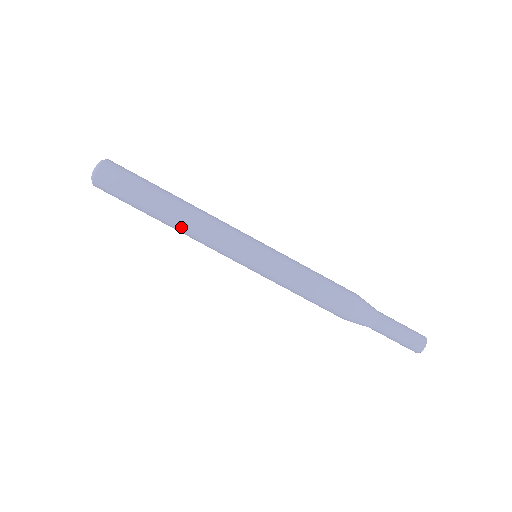
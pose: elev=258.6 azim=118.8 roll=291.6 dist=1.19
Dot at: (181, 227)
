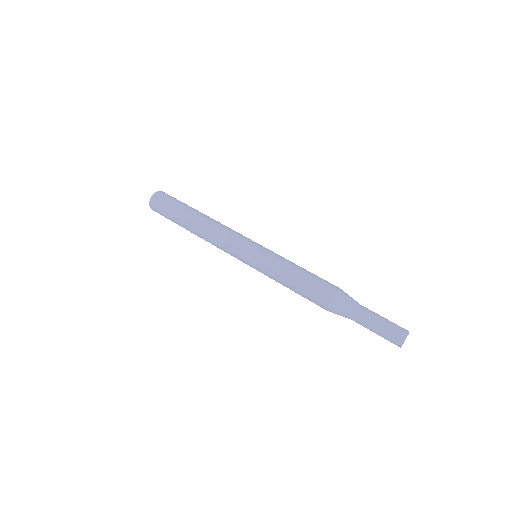
Dot at: (200, 234)
